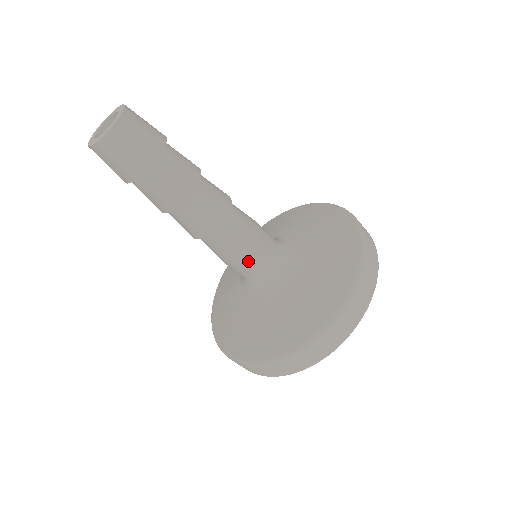
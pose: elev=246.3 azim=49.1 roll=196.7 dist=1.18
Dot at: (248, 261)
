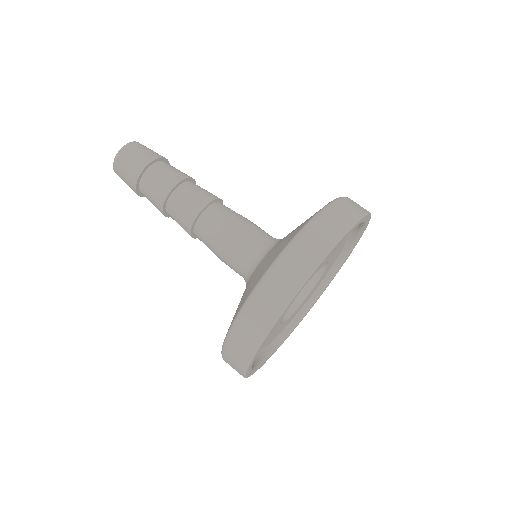
Dot at: (237, 240)
